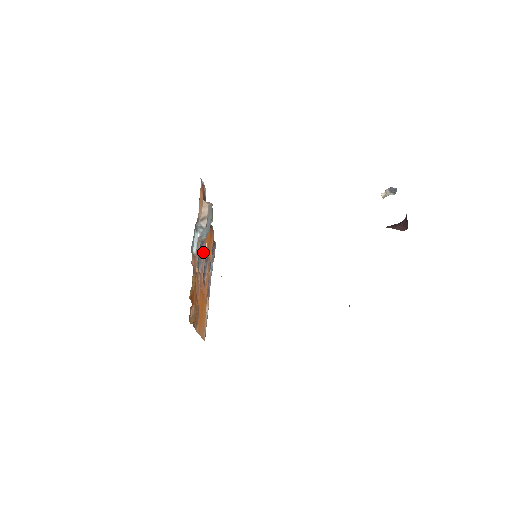
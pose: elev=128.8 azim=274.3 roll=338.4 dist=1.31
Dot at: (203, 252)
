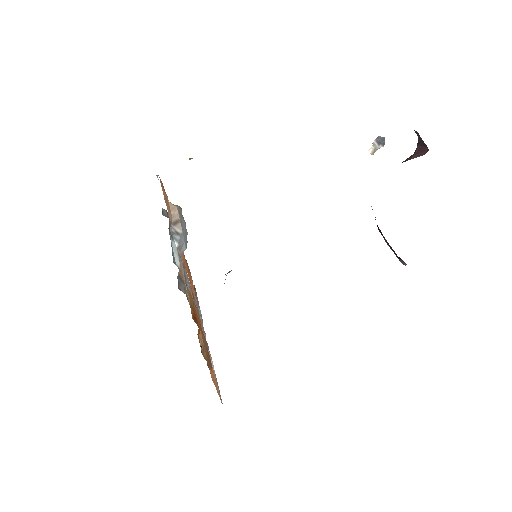
Dot at: (187, 279)
